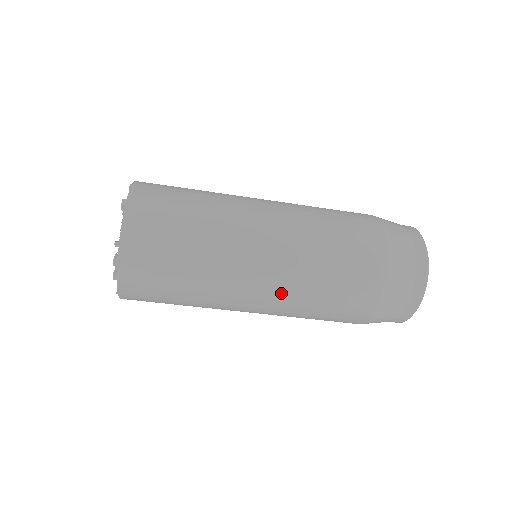
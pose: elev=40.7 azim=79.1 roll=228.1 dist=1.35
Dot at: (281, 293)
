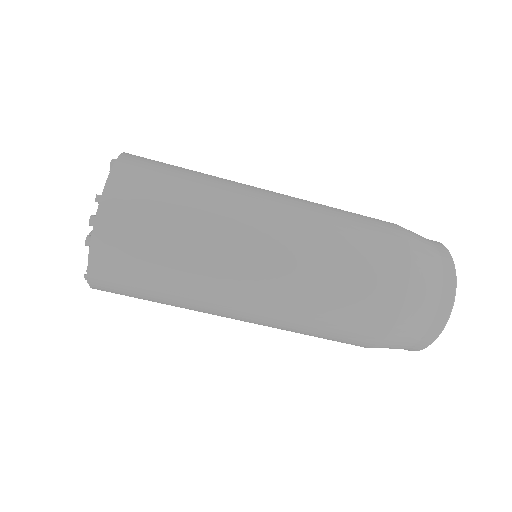
Dot at: (289, 280)
